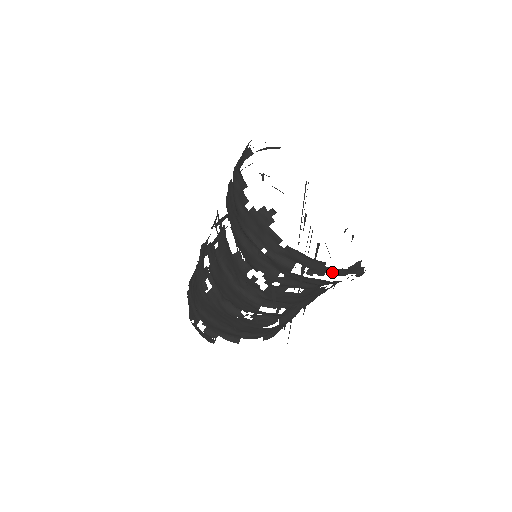
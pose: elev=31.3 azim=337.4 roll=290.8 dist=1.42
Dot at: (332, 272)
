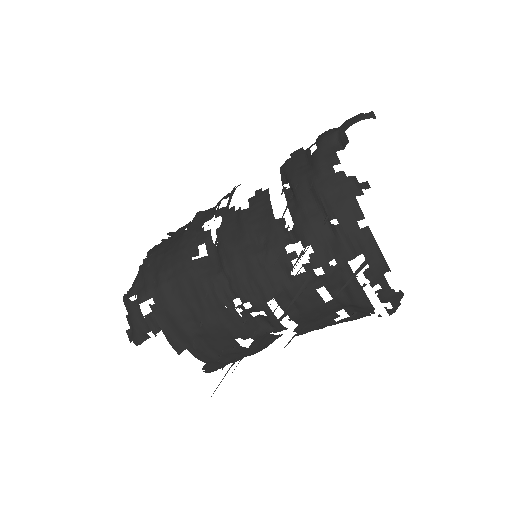
Dot at: (382, 288)
